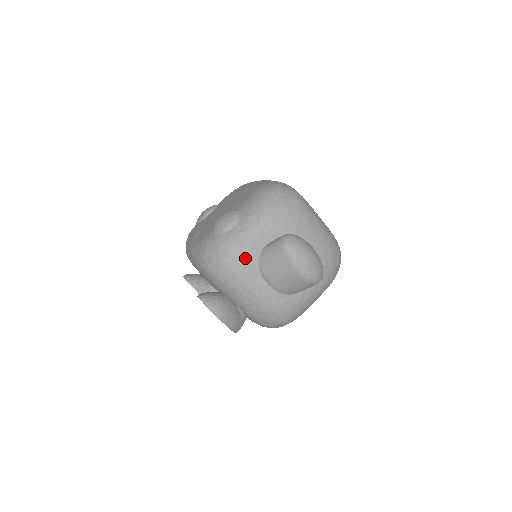
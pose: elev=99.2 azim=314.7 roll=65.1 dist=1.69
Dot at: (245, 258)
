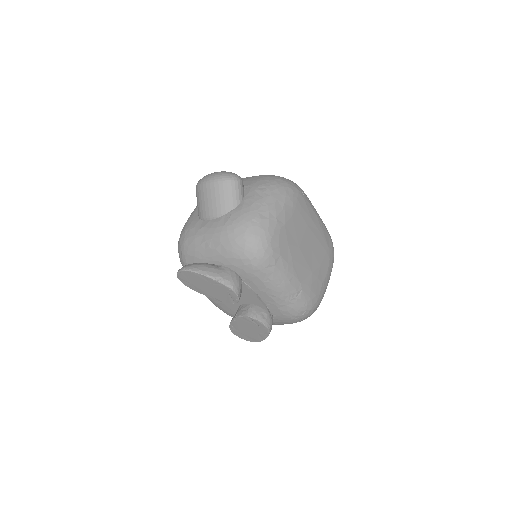
Dot at: (189, 224)
